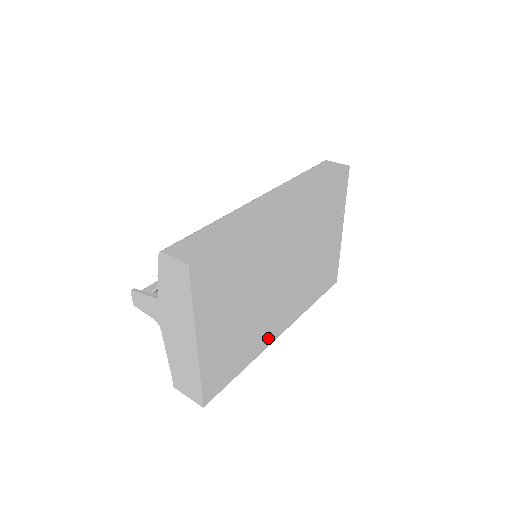
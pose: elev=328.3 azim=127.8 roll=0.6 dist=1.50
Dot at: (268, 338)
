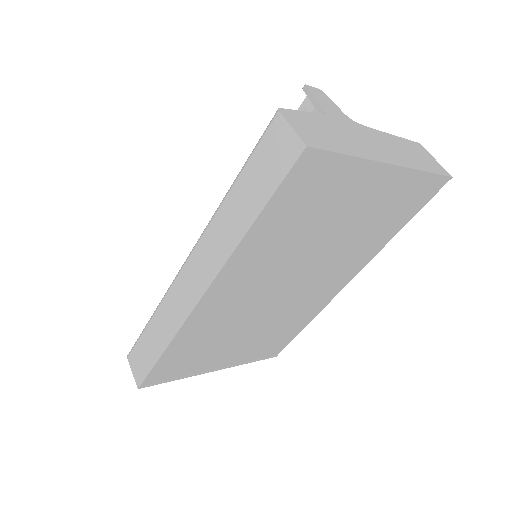
Dot at: (324, 300)
